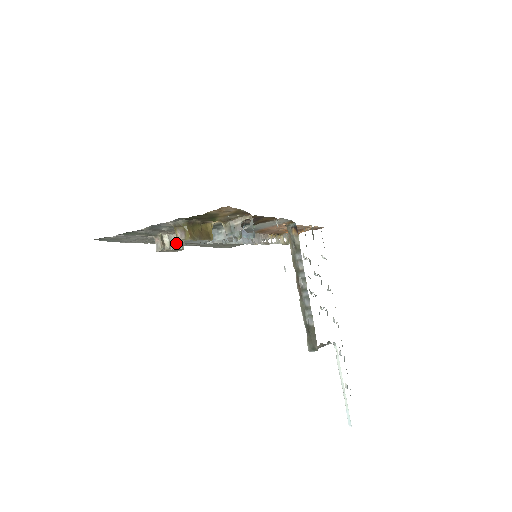
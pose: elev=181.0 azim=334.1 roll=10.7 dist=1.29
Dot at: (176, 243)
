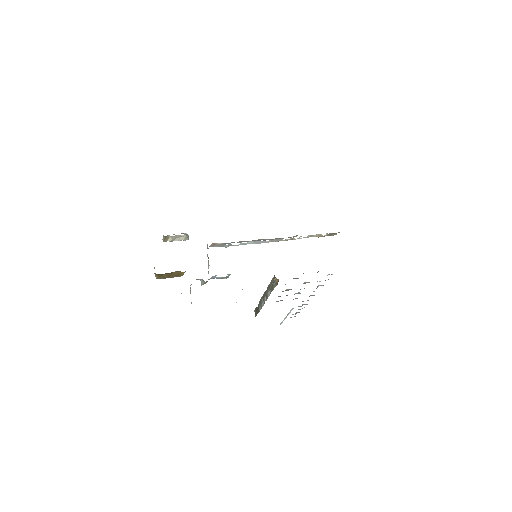
Dot at: (181, 238)
